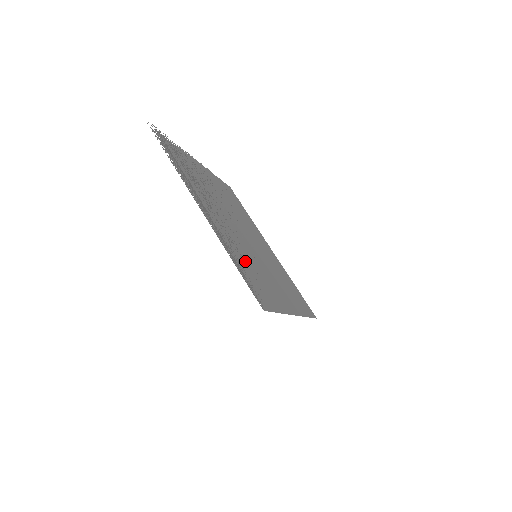
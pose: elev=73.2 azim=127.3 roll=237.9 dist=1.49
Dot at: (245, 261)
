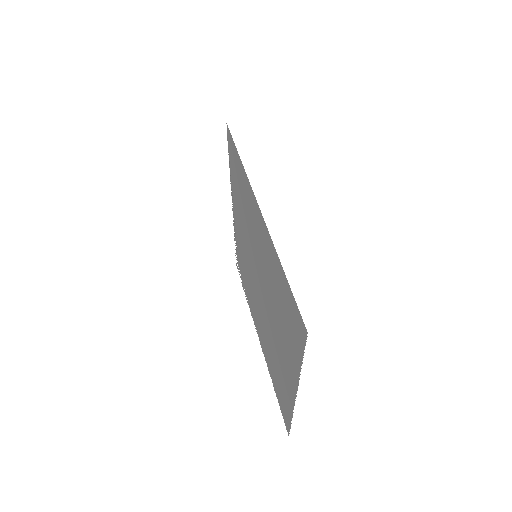
Dot at: (239, 197)
